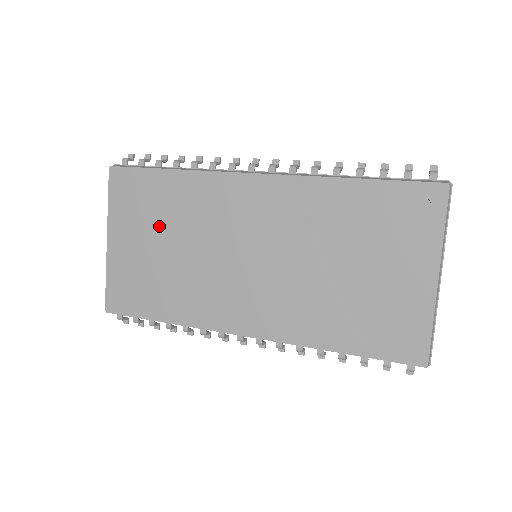
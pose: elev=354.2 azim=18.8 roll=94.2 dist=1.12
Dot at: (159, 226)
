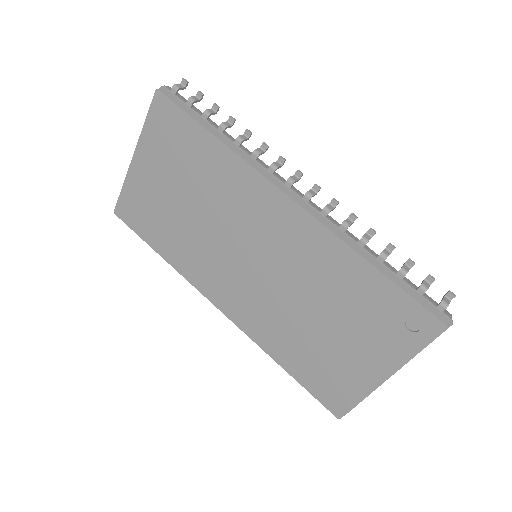
Dot at: (183, 178)
